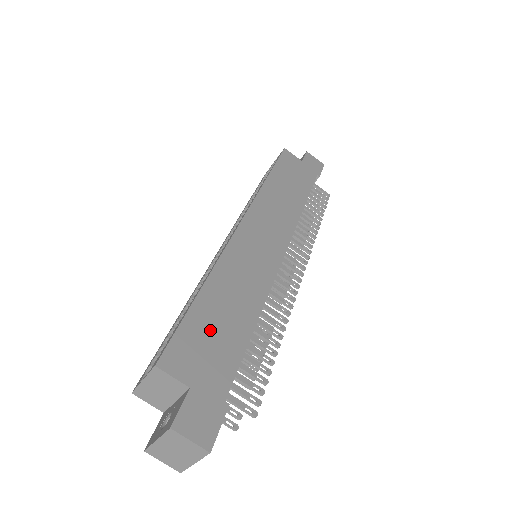
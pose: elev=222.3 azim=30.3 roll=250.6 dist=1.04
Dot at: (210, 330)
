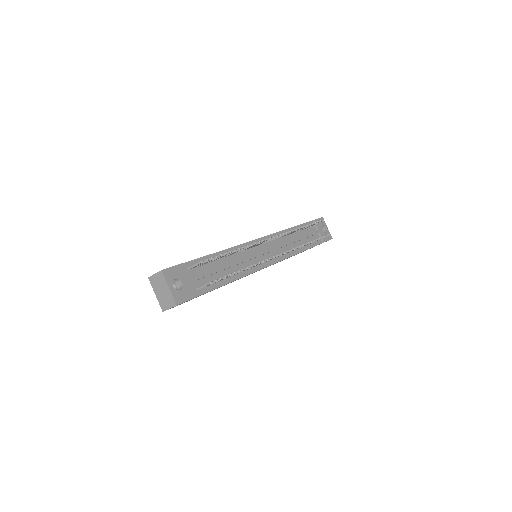
Dot at: occluded
